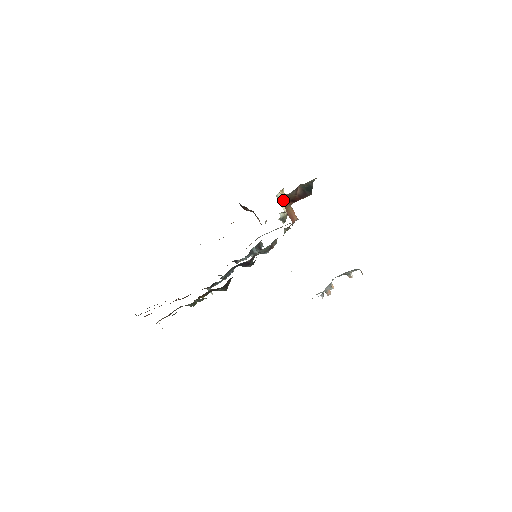
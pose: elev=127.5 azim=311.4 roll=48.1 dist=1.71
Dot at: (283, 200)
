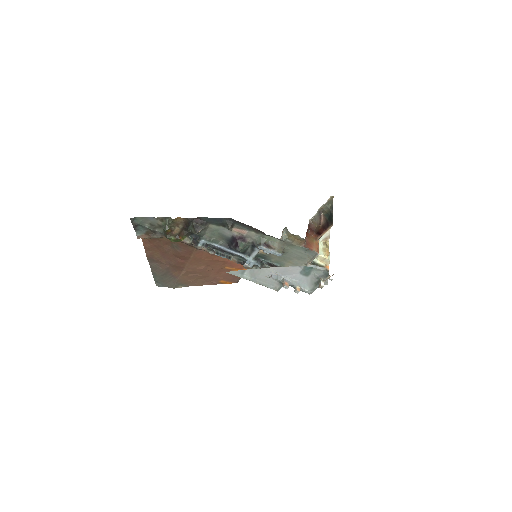
Dot at: (322, 248)
